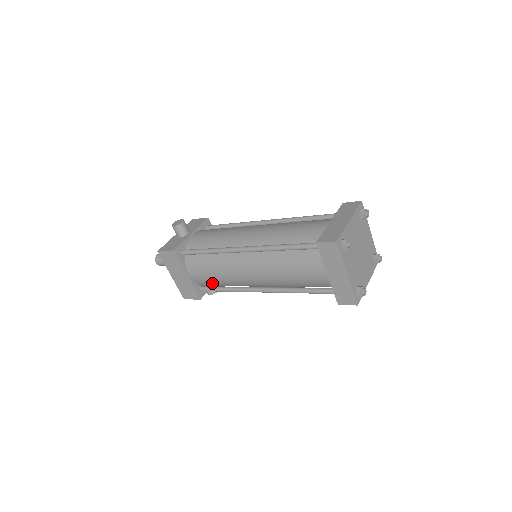
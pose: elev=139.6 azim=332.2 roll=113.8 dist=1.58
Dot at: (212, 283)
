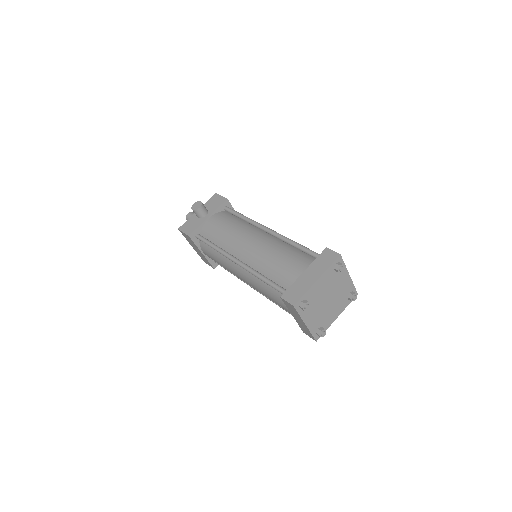
Dot at: occluded
